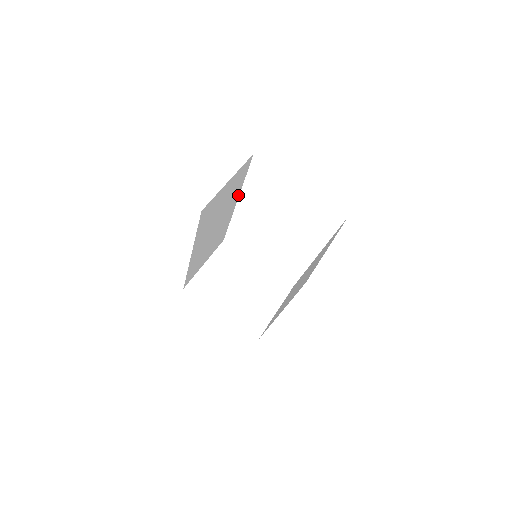
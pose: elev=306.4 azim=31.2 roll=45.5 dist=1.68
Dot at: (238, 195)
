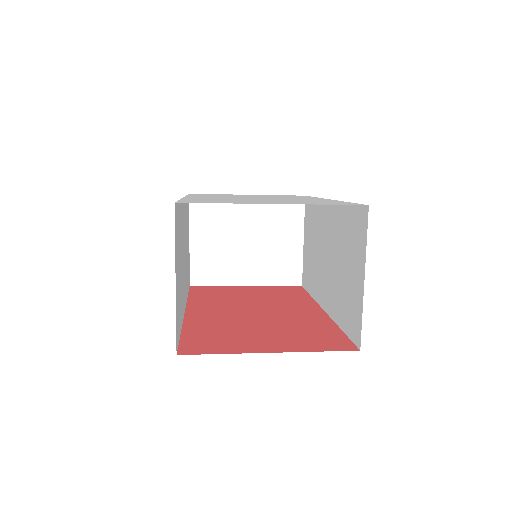
Dot at: occluded
